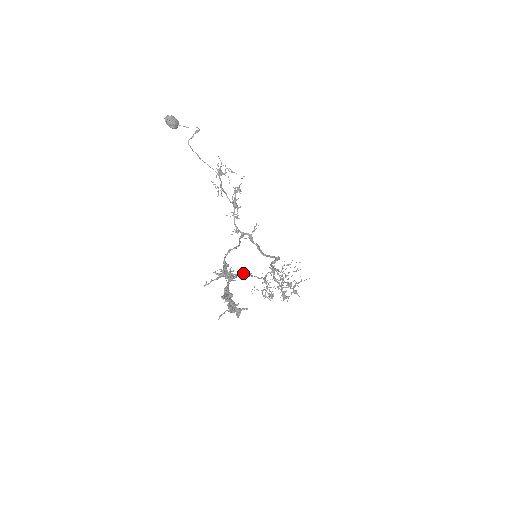
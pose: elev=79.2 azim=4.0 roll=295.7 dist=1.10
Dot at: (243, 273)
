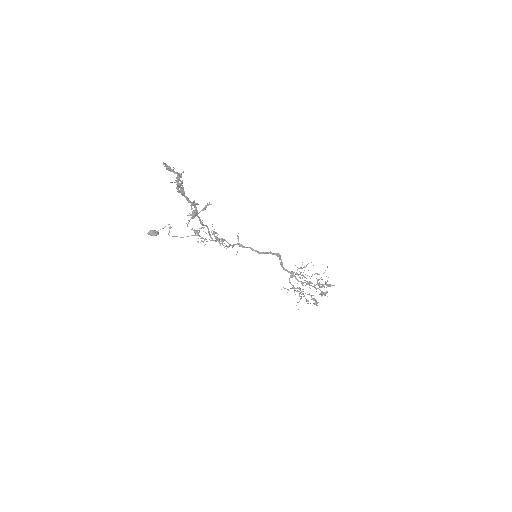
Dot at: (206, 207)
